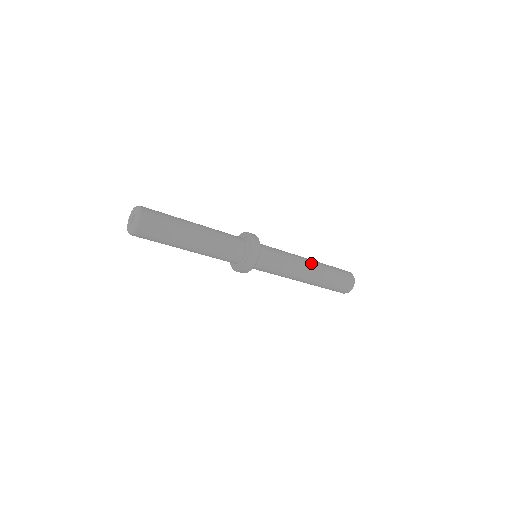
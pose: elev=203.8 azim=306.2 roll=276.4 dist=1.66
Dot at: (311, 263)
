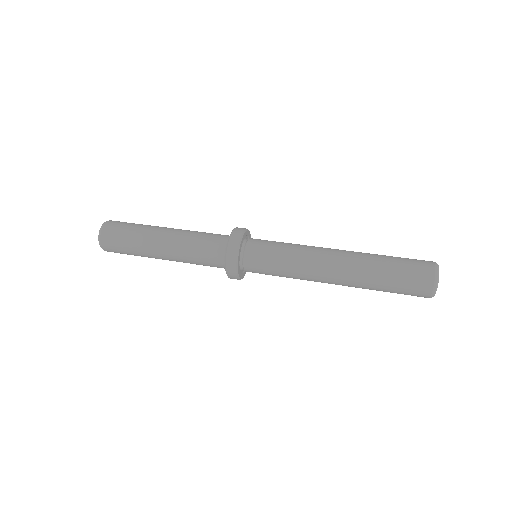
Dot at: (336, 282)
